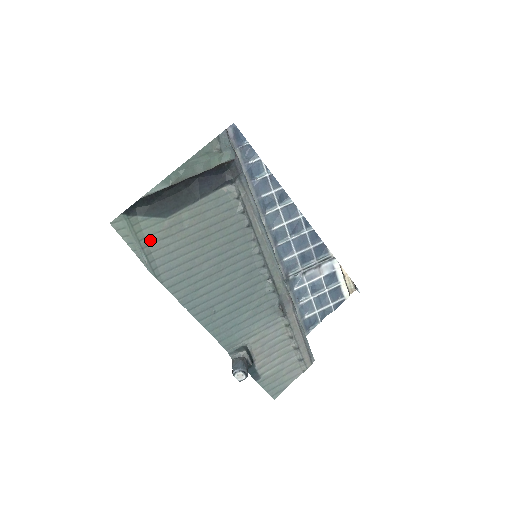
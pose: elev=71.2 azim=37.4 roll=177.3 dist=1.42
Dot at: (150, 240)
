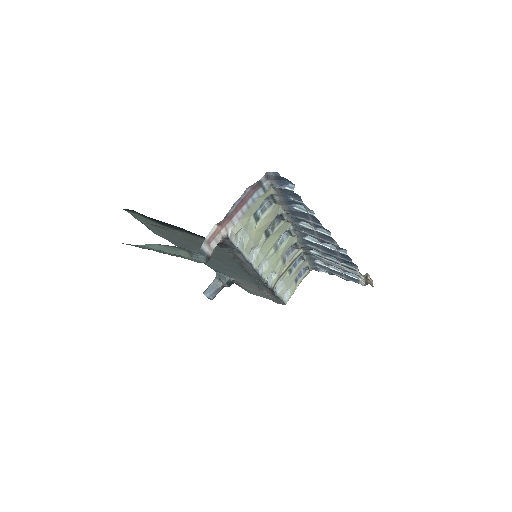
Dot at: (150, 223)
